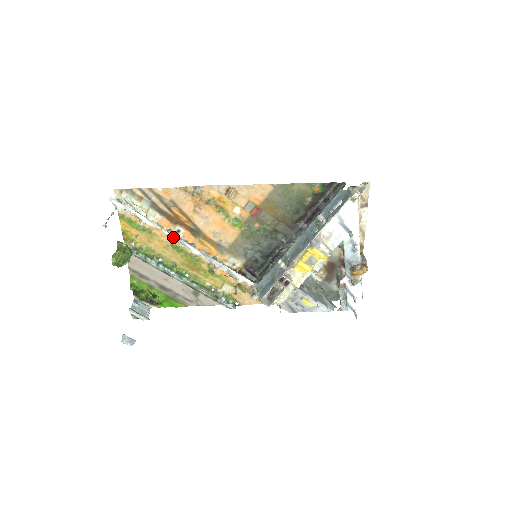
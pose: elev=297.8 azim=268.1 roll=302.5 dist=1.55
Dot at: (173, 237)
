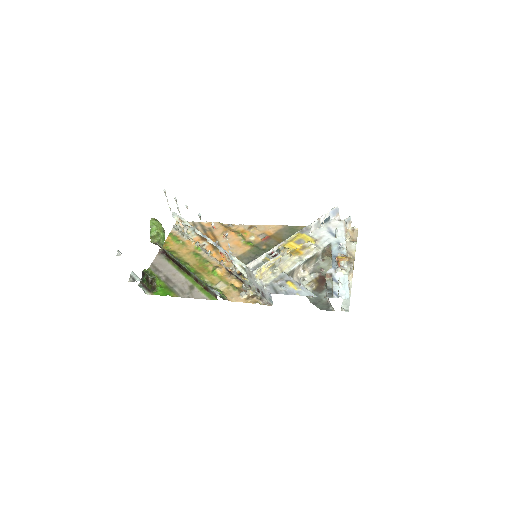
Dot at: (199, 233)
